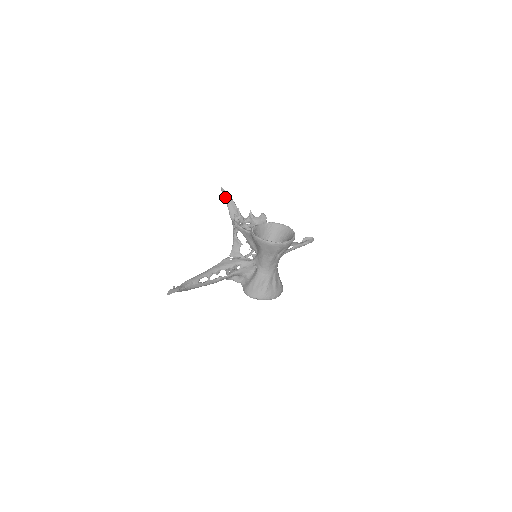
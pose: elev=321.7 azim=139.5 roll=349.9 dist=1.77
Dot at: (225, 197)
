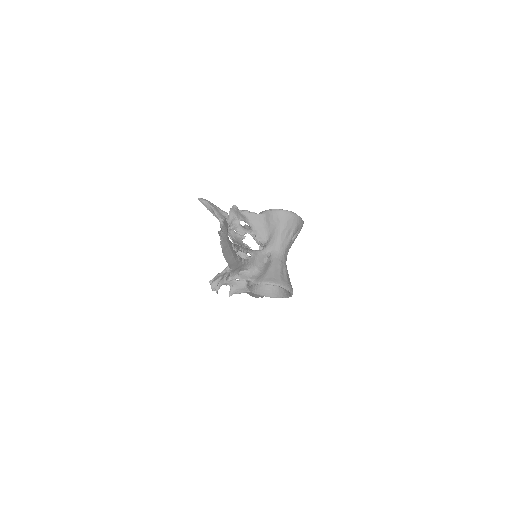
Dot at: (207, 203)
